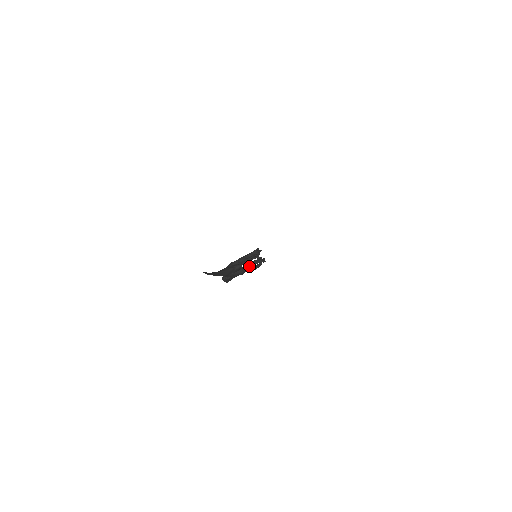
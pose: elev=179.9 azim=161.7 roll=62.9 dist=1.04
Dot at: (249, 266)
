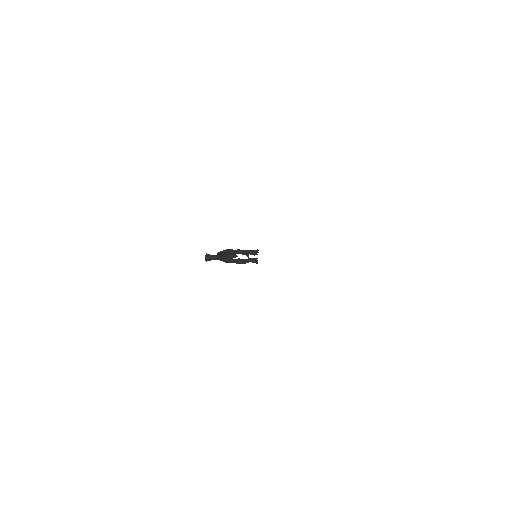
Dot at: (244, 261)
